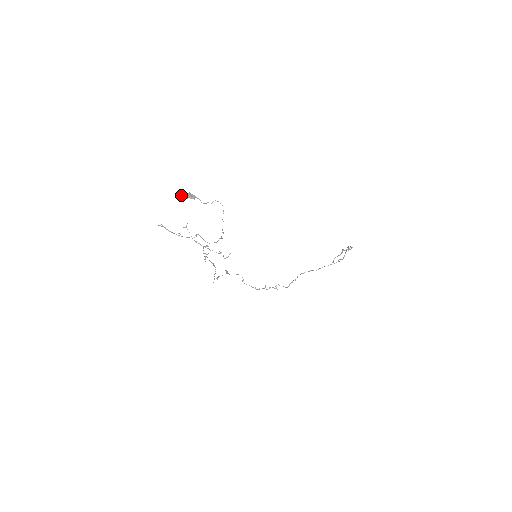
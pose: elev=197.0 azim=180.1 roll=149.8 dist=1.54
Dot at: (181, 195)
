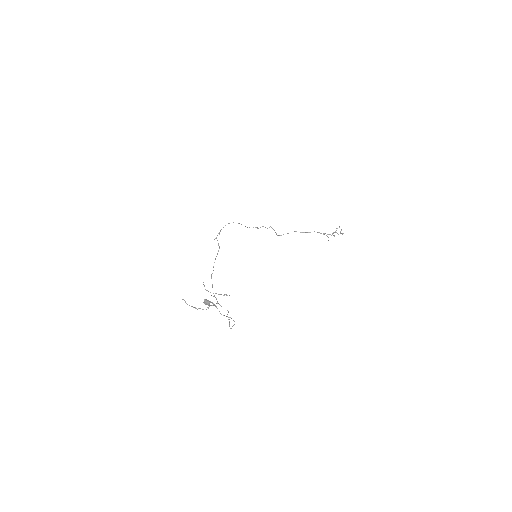
Dot at: (205, 304)
